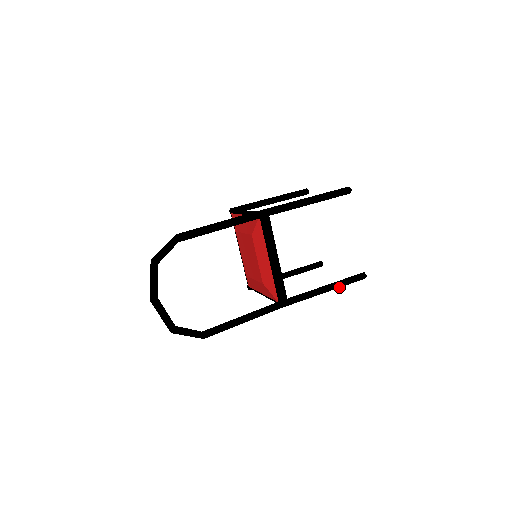
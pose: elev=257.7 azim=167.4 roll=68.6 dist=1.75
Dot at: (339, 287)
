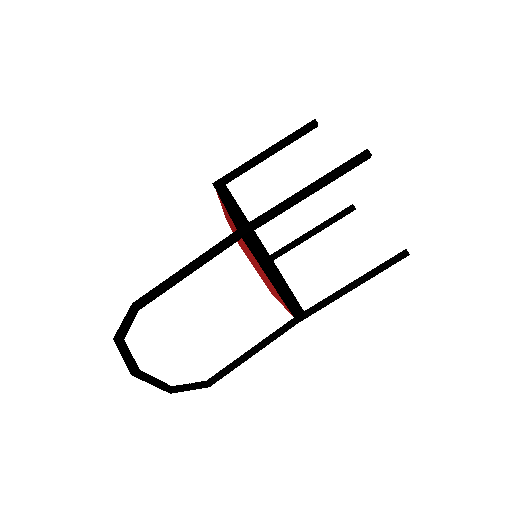
Dot at: (372, 277)
